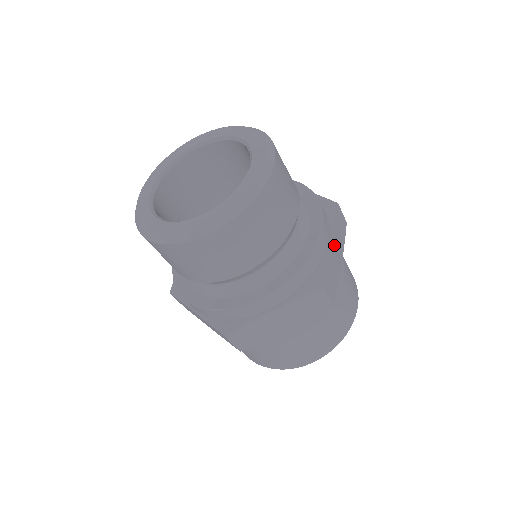
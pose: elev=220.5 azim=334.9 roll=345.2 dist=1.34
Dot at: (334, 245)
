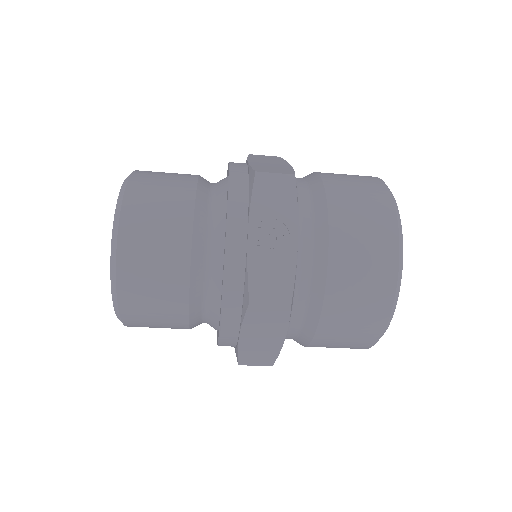
Dot at: (265, 231)
